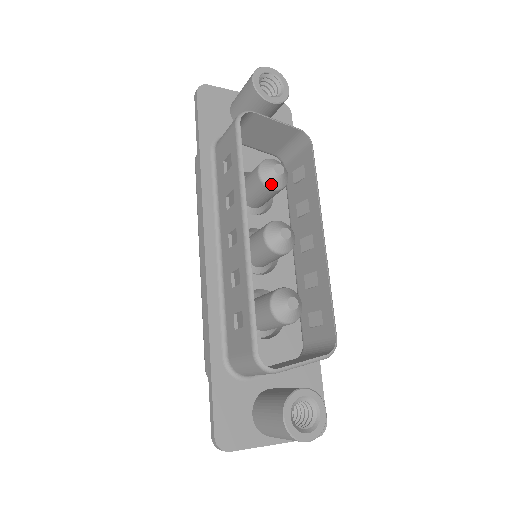
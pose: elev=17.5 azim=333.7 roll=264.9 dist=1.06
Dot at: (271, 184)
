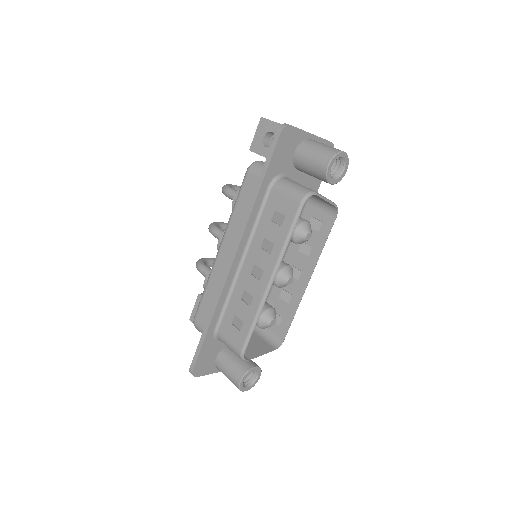
Dot at: (298, 242)
